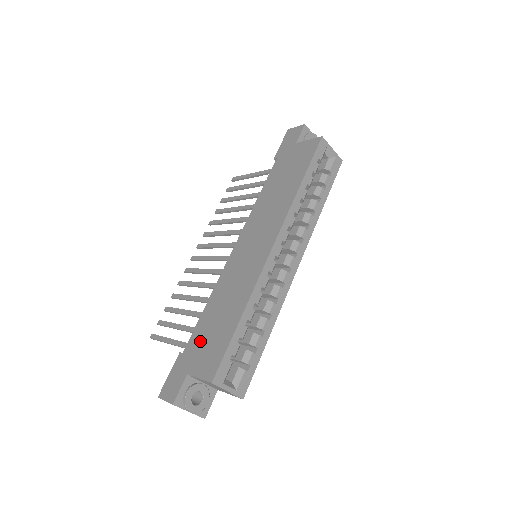
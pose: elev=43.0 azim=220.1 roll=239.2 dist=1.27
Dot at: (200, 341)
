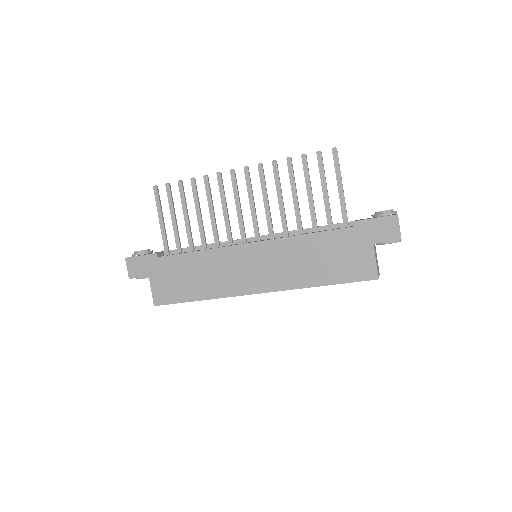
Dot at: (171, 270)
